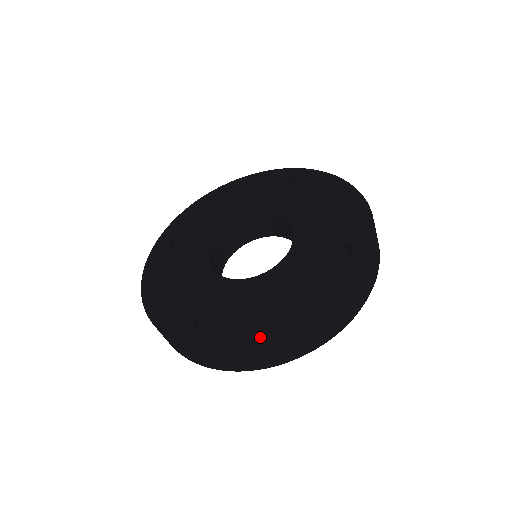
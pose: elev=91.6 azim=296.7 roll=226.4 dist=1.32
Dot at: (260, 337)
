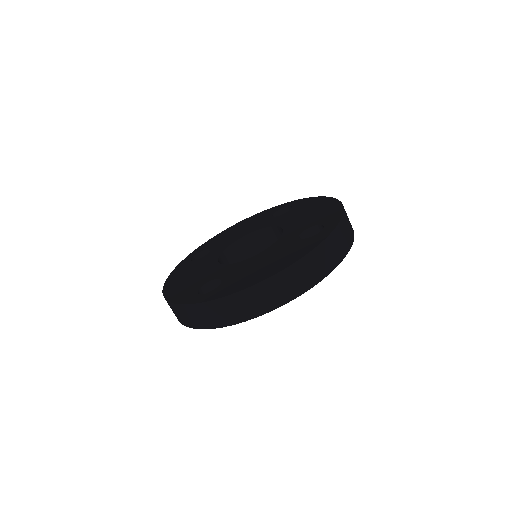
Dot at: (246, 285)
